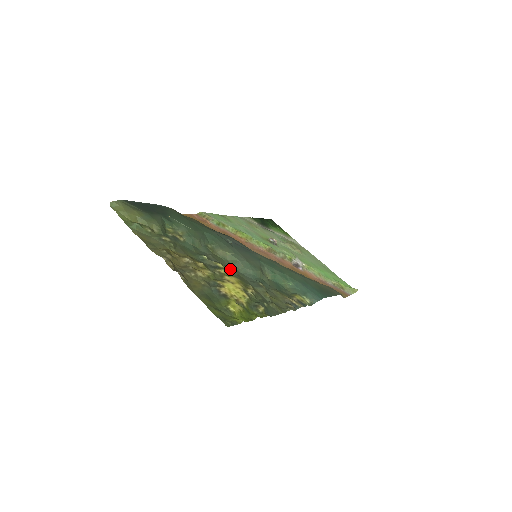
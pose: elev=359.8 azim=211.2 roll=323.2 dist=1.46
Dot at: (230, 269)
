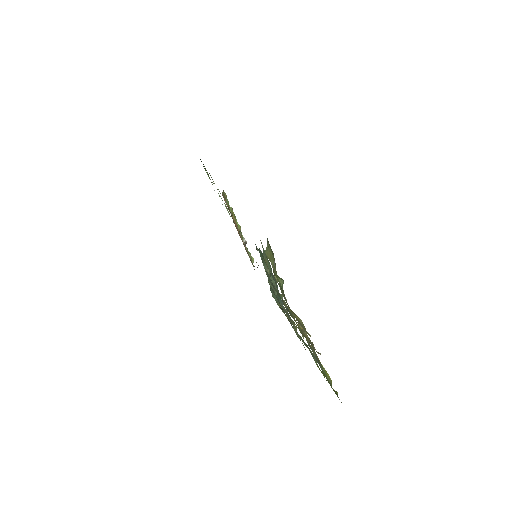
Dot at: occluded
